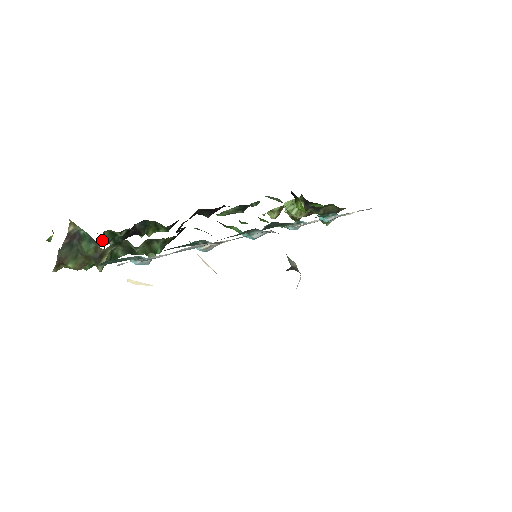
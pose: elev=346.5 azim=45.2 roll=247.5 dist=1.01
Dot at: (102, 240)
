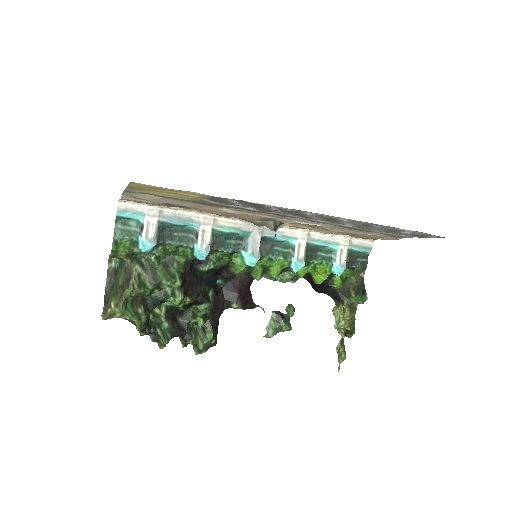
Dot at: occluded
